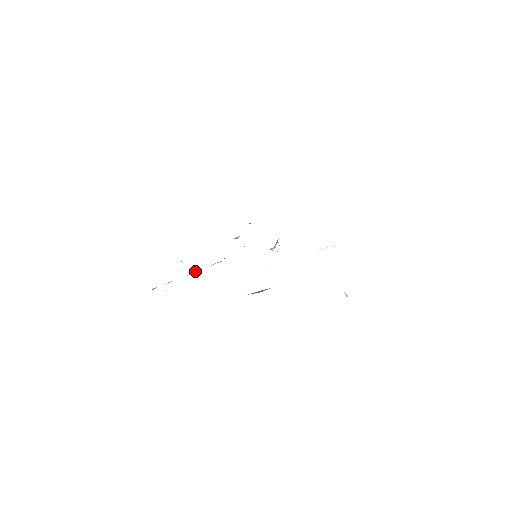
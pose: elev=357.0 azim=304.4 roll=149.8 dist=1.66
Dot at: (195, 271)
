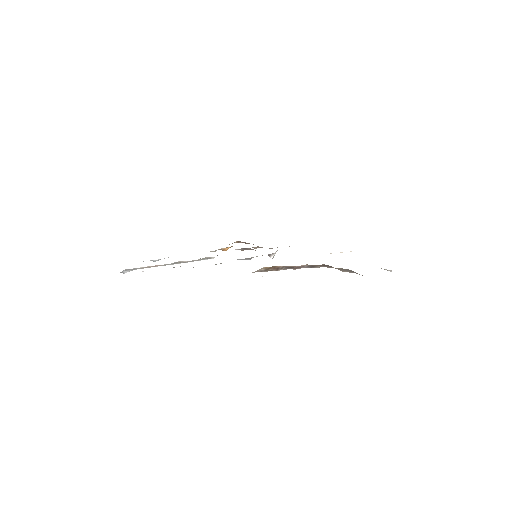
Dot at: (180, 261)
